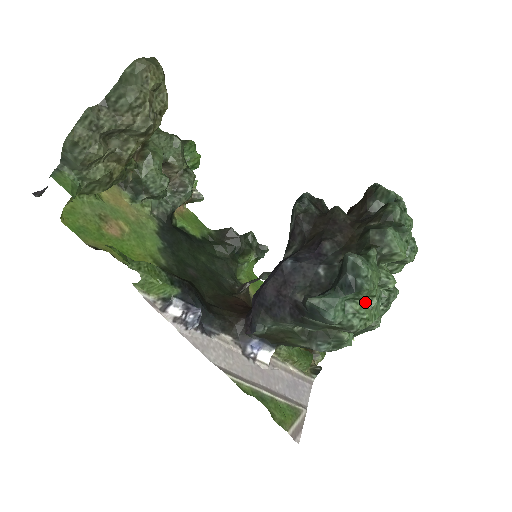
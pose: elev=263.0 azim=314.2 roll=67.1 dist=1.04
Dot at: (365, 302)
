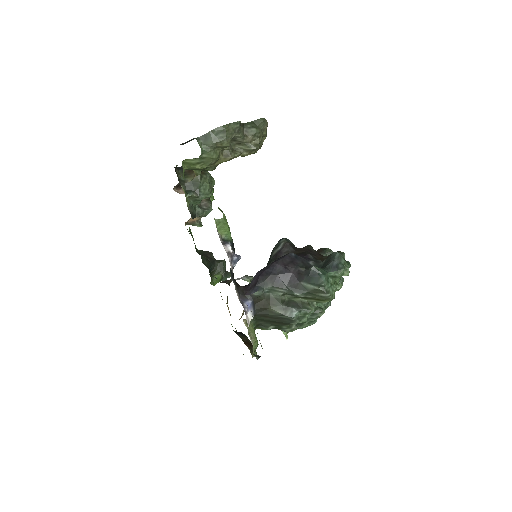
Dot at: (334, 284)
